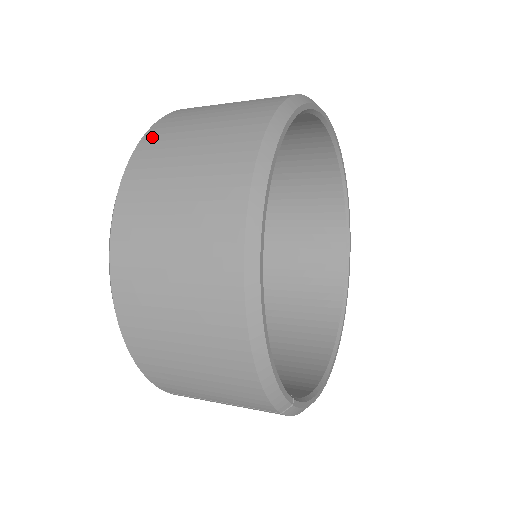
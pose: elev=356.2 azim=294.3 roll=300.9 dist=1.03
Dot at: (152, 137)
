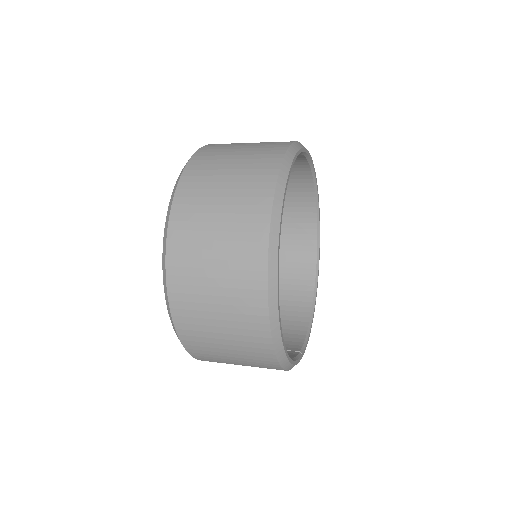
Dot at: (175, 242)
